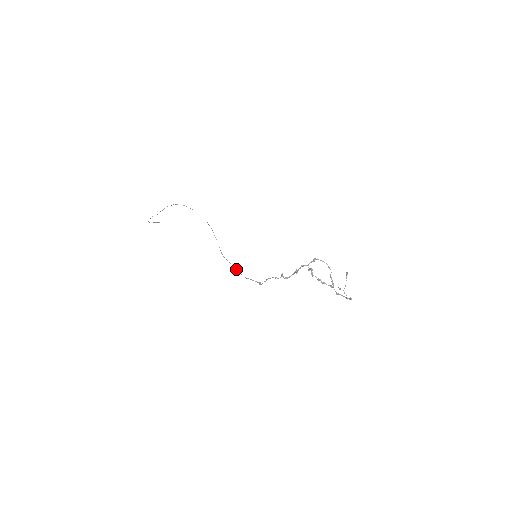
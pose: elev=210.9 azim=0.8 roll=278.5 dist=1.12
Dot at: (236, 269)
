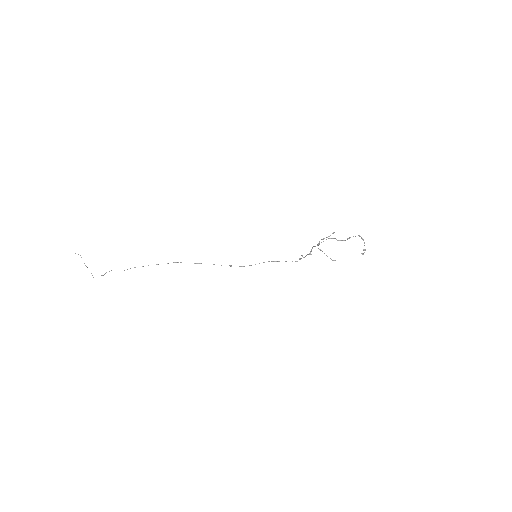
Dot at: occluded
